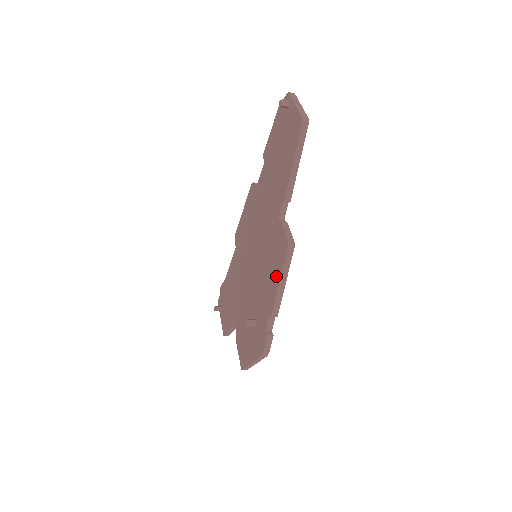
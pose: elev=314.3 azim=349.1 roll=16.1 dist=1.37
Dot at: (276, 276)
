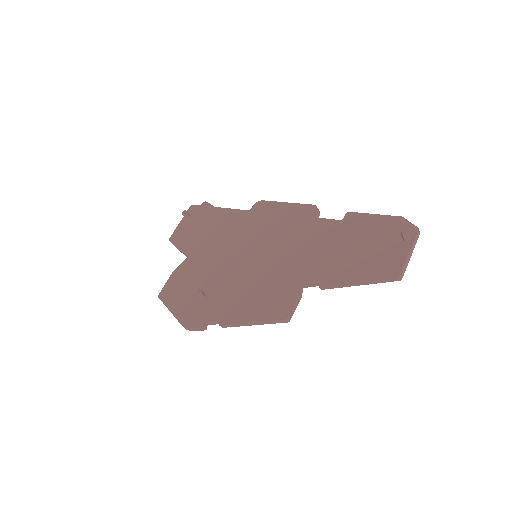
Dot at: (254, 313)
